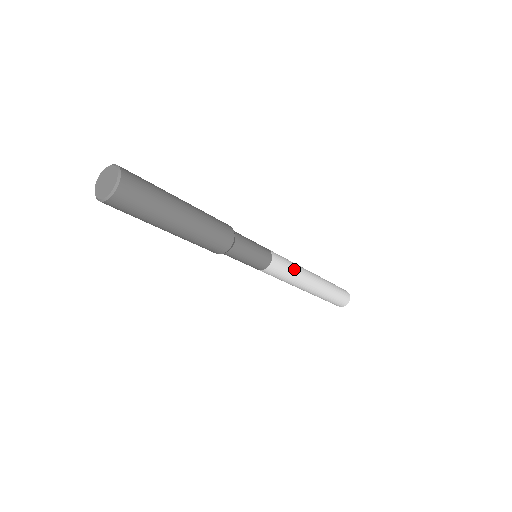
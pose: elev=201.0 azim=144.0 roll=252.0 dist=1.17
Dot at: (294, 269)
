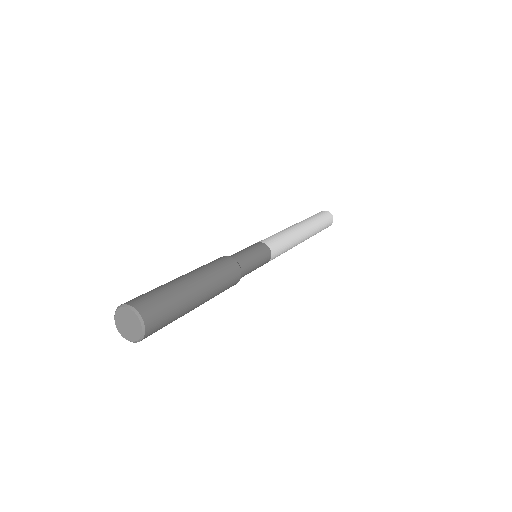
Dot at: (289, 243)
